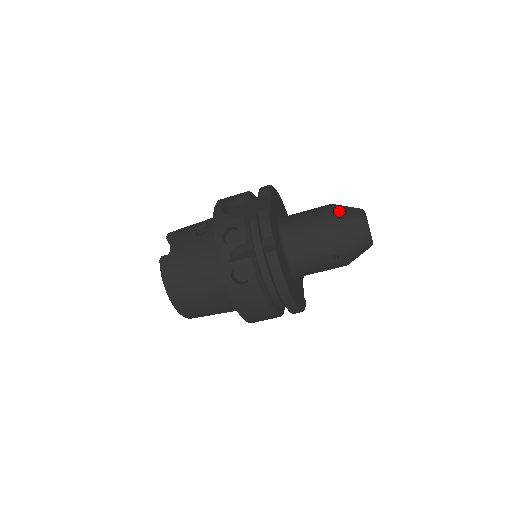
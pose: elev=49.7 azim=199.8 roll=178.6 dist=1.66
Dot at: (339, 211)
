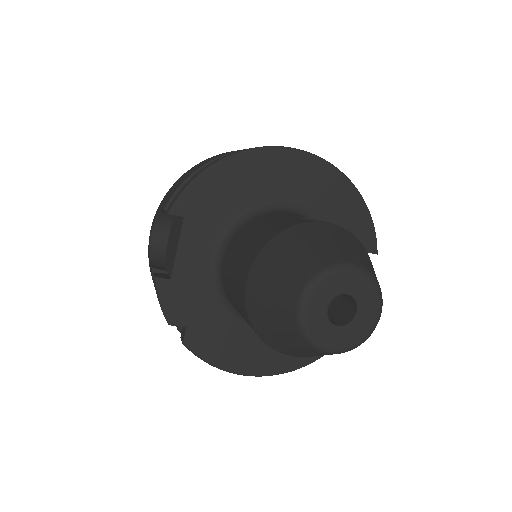
Dot at: (256, 287)
